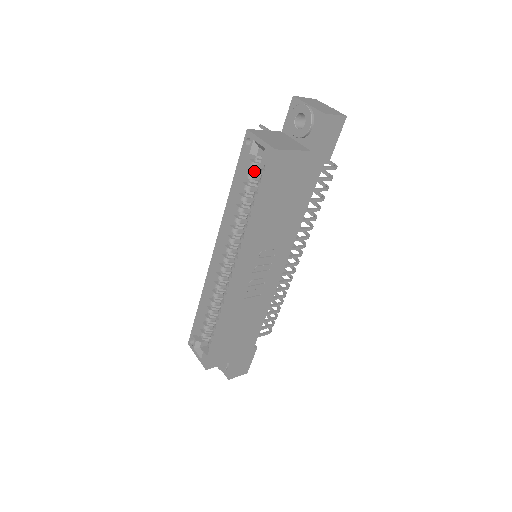
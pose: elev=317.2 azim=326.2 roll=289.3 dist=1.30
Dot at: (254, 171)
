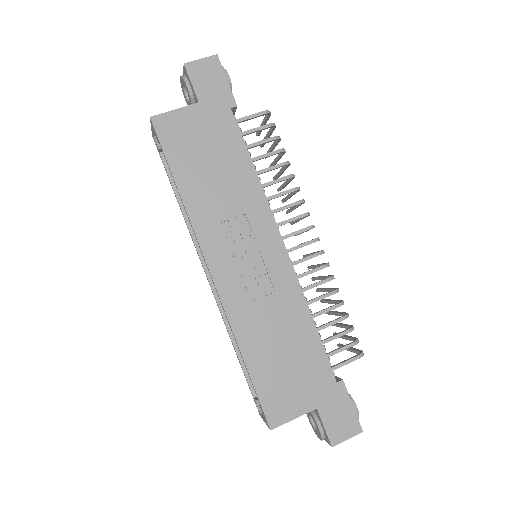
Dot at: occluded
